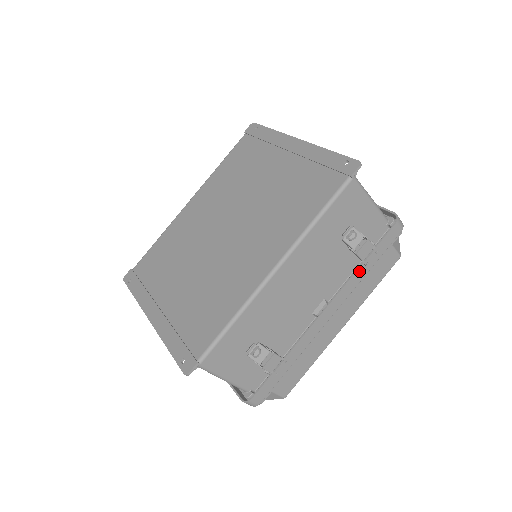
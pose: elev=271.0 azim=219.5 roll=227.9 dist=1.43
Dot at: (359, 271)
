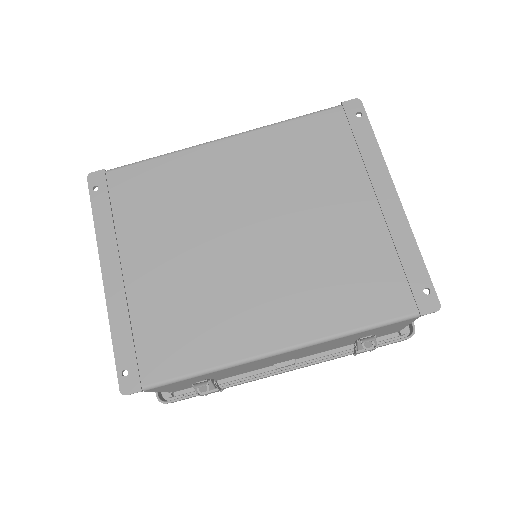
Dot at: occluded
